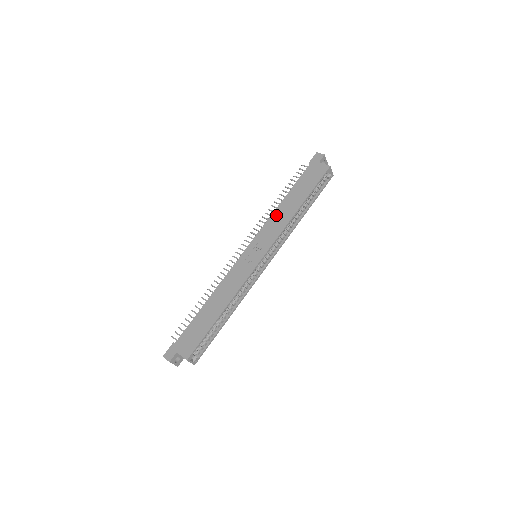
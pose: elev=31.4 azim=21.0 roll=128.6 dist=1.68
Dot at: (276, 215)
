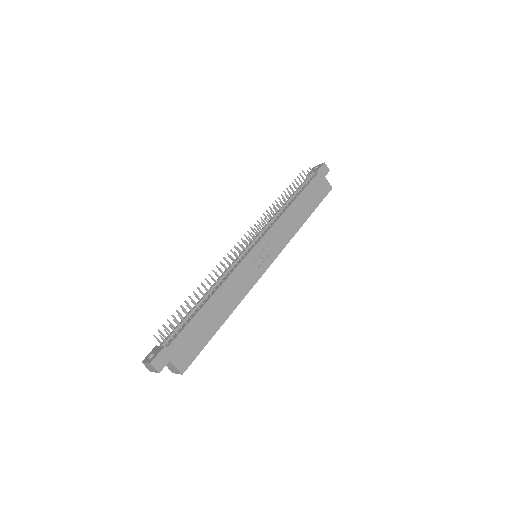
Dot at: (286, 218)
